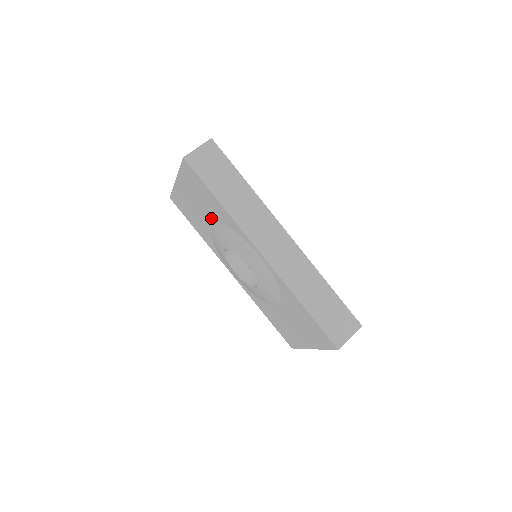
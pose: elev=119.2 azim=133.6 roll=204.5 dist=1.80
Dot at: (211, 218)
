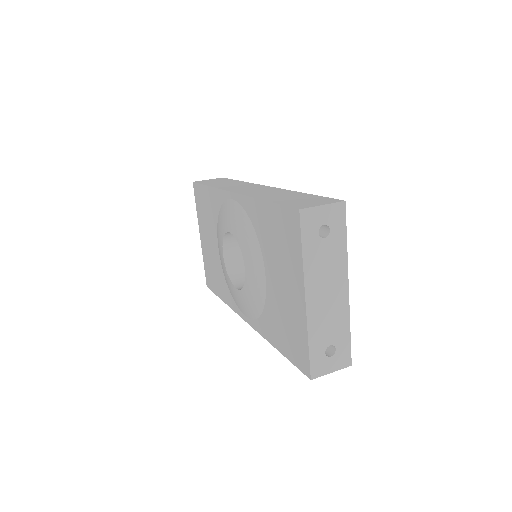
Dot at: (215, 234)
